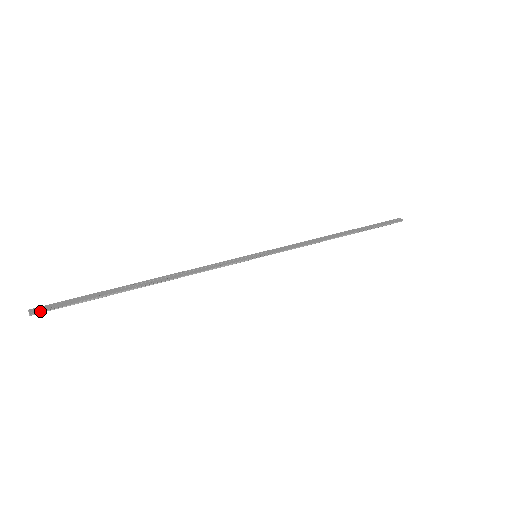
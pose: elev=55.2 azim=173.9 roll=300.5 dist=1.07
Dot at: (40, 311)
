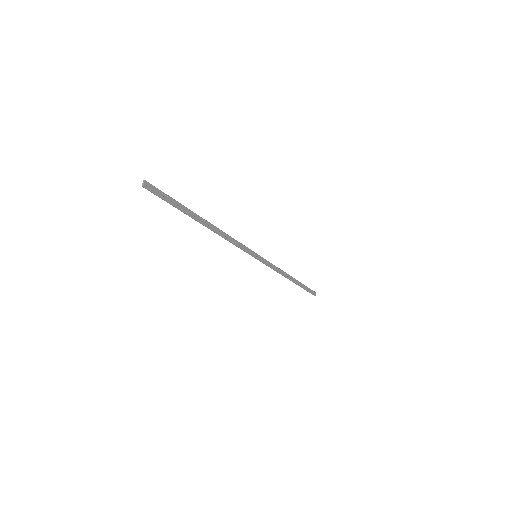
Dot at: (150, 190)
